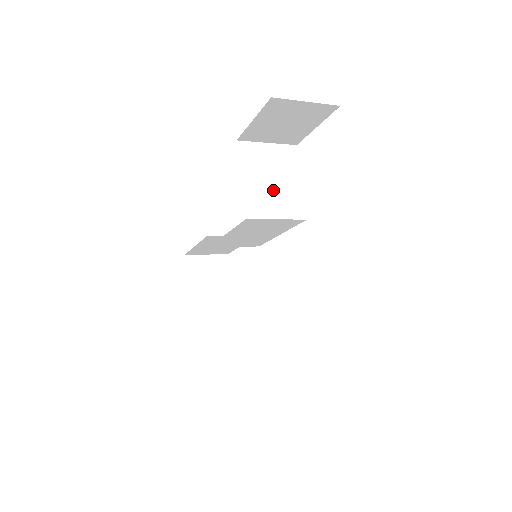
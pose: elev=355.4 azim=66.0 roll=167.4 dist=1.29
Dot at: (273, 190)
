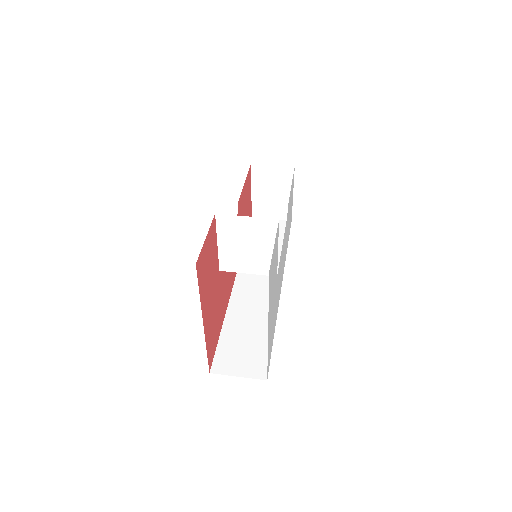
Dot at: (247, 254)
